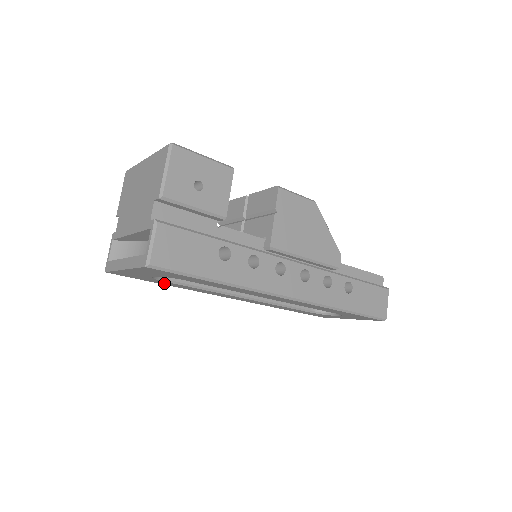
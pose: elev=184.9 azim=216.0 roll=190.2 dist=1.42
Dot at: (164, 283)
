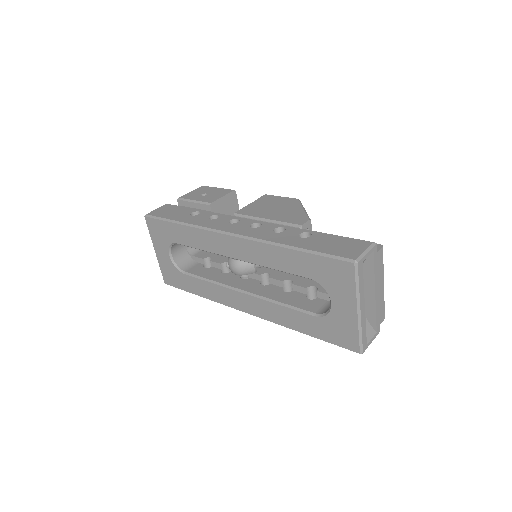
Dot at: (192, 287)
